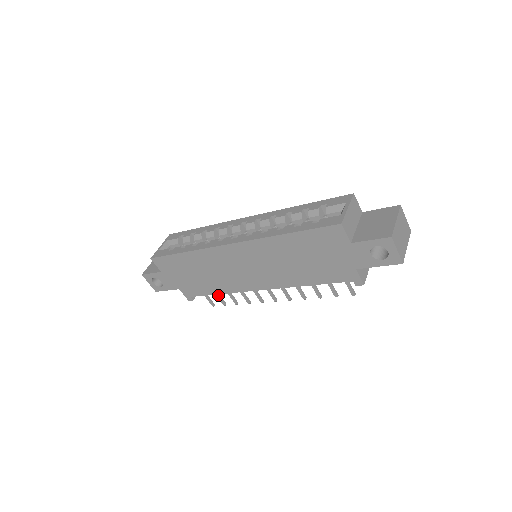
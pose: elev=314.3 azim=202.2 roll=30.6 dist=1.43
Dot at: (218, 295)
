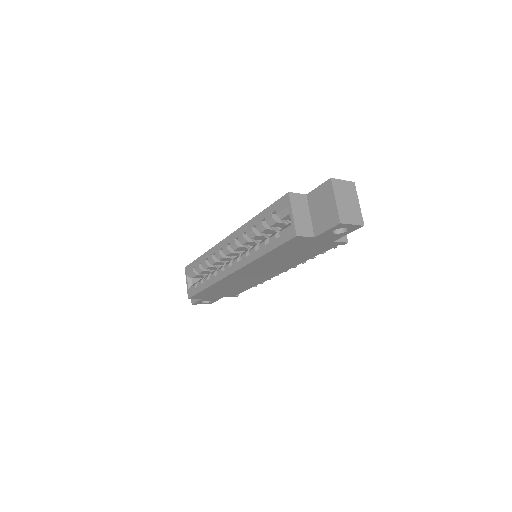
Dot at: occluded
